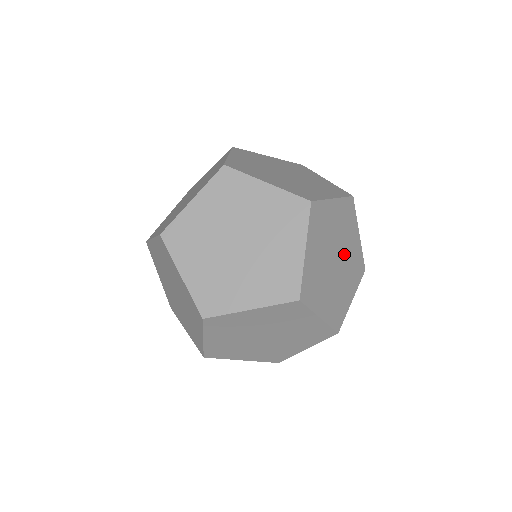
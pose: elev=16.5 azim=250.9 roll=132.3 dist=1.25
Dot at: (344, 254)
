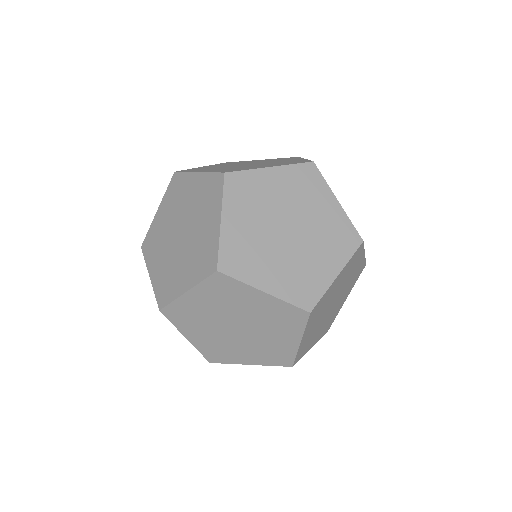
Dot at: occluded
